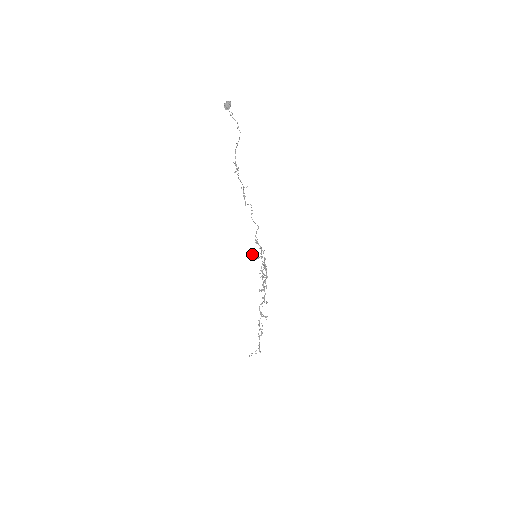
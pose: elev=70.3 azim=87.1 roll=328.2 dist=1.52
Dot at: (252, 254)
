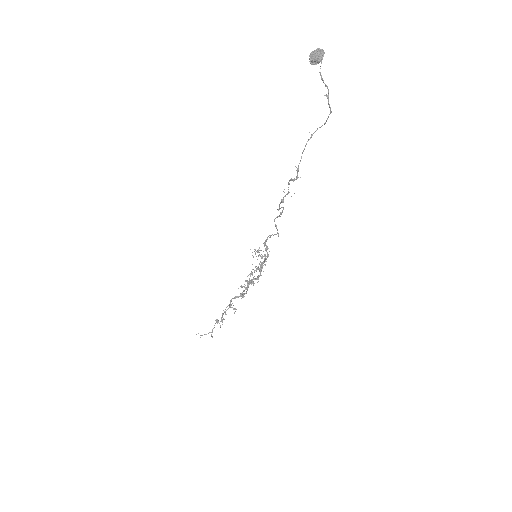
Dot at: (250, 249)
